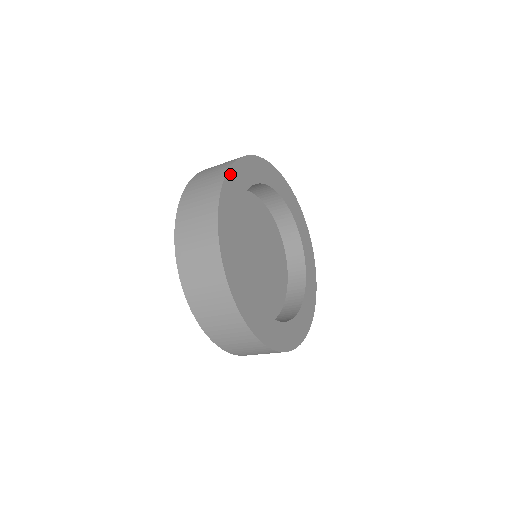
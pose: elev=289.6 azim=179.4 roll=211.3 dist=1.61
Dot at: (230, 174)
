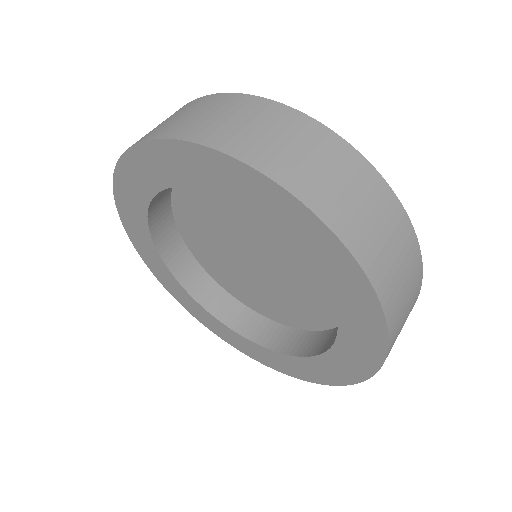
Dot at: occluded
